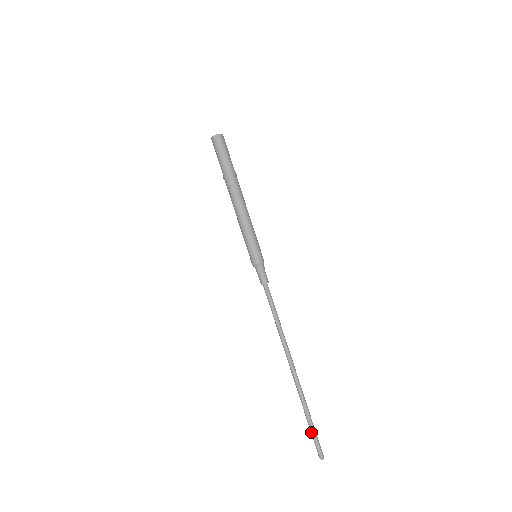
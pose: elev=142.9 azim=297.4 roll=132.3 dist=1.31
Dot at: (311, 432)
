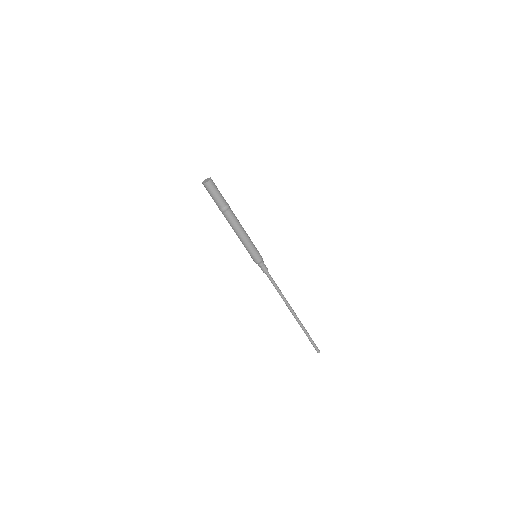
Dot at: (311, 342)
